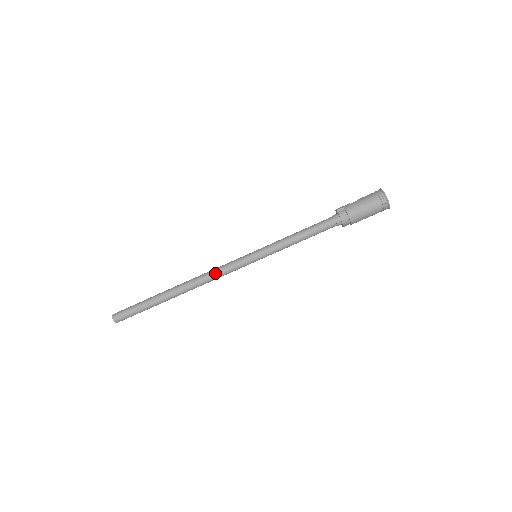
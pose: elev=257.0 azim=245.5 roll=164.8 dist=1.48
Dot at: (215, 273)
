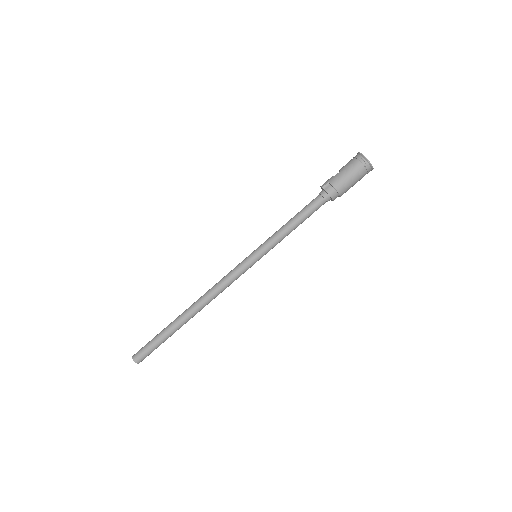
Dot at: (221, 286)
